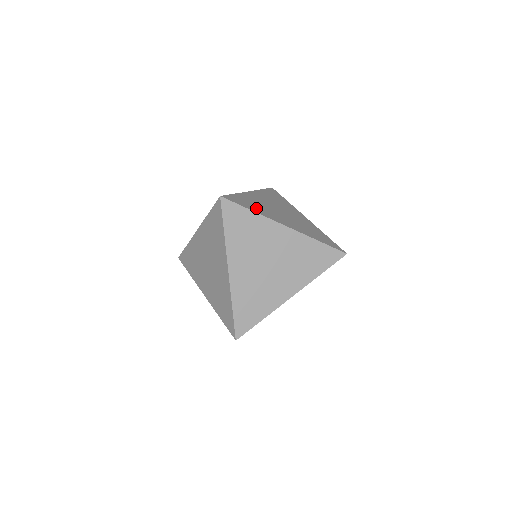
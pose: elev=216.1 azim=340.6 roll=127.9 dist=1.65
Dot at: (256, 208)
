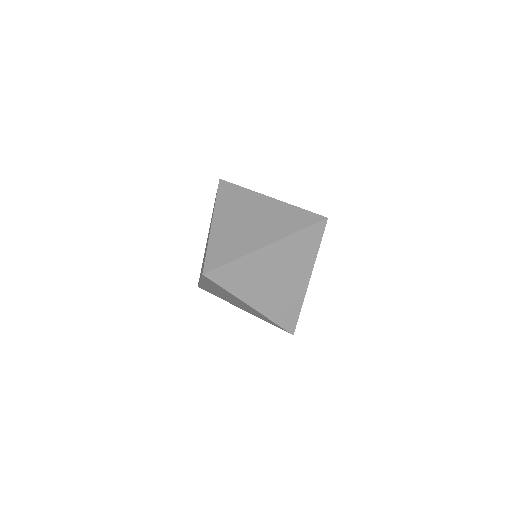
Dot at: (238, 284)
